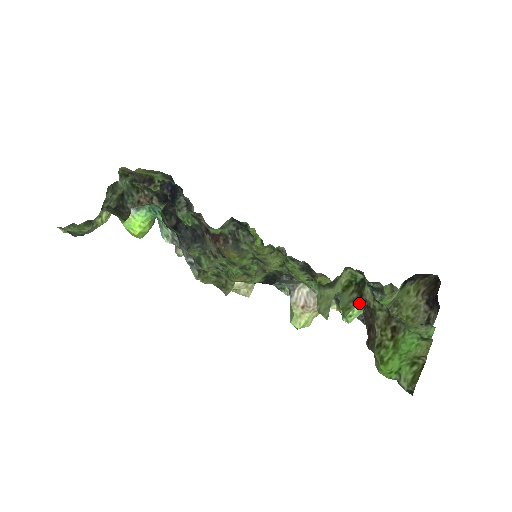
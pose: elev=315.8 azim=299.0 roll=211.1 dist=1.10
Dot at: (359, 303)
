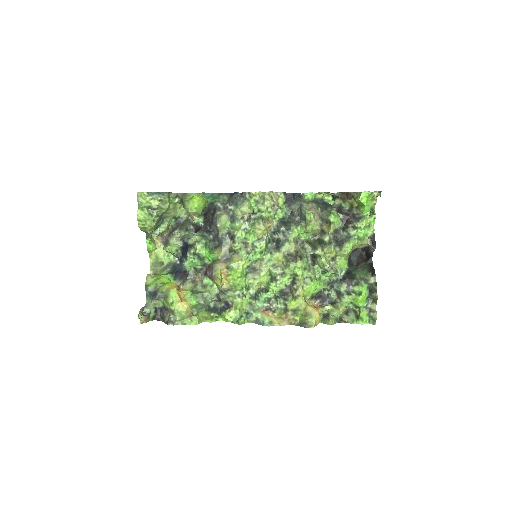
Dot at: (336, 195)
